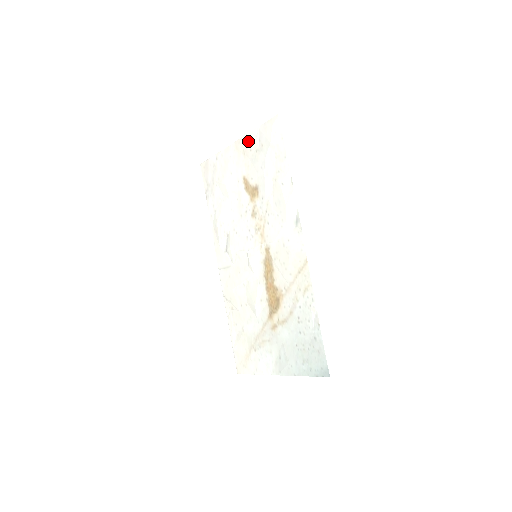
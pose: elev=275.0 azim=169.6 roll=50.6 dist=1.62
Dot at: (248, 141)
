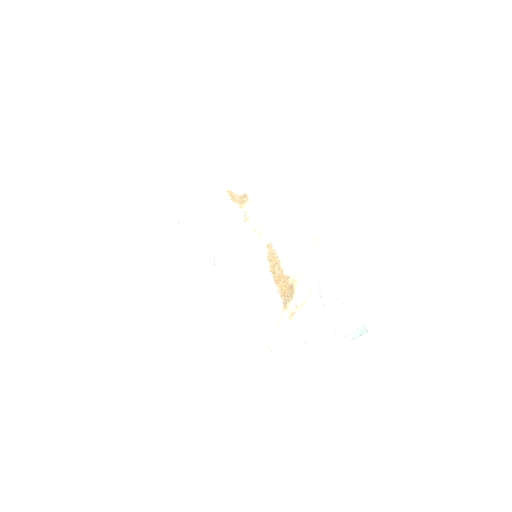
Dot at: (228, 158)
